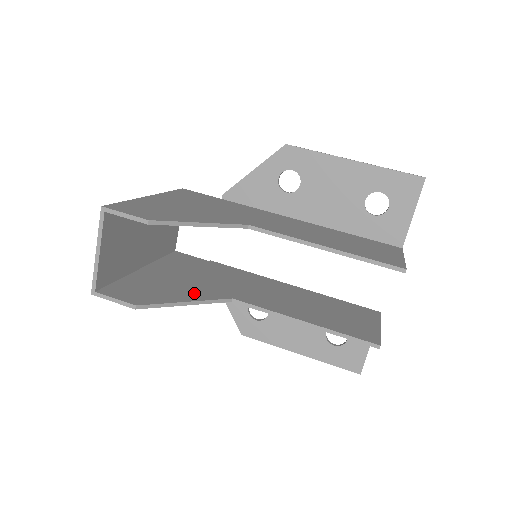
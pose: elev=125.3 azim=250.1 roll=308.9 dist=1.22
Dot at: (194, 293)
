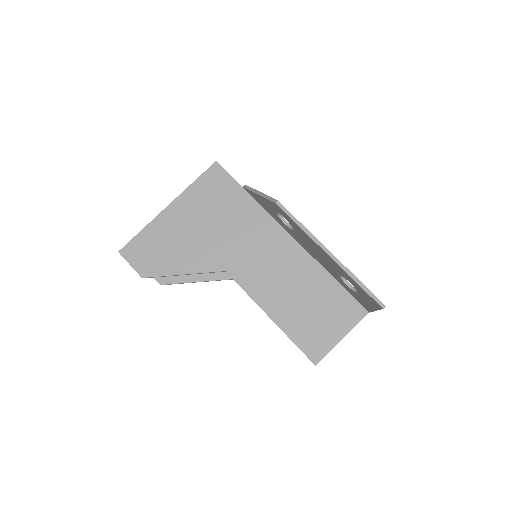
Dot at: occluded
